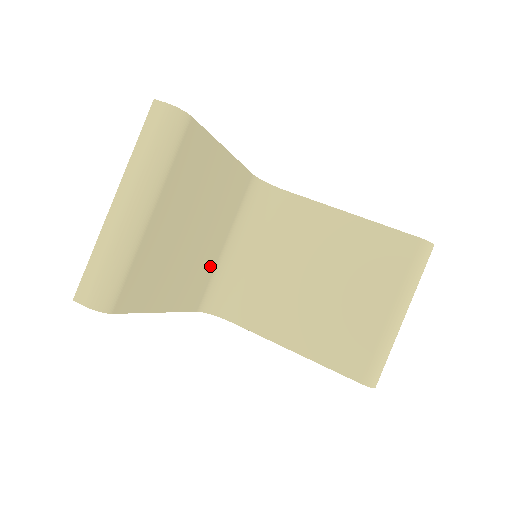
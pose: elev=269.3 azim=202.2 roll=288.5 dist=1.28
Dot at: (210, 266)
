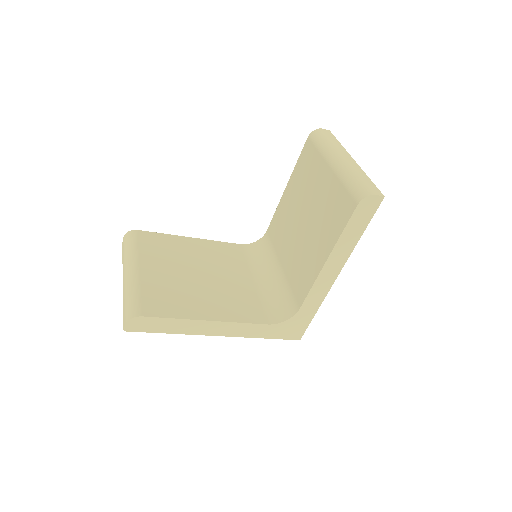
Dot at: (249, 294)
